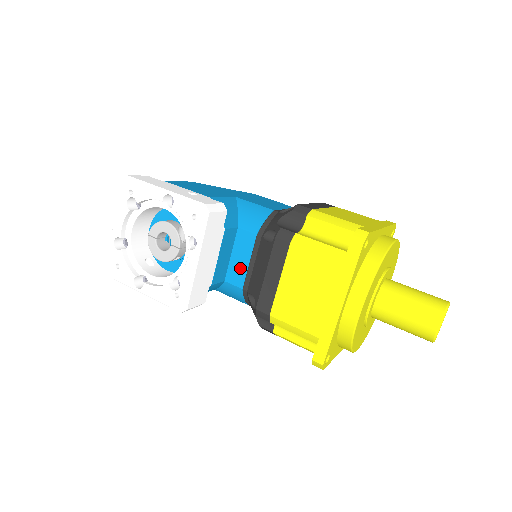
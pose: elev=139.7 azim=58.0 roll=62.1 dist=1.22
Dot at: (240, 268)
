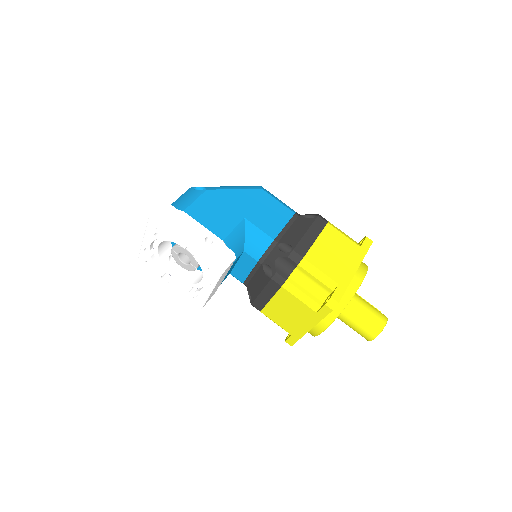
Dot at: (242, 273)
